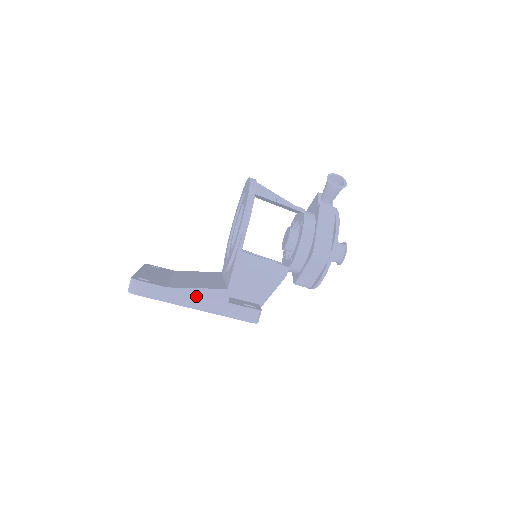
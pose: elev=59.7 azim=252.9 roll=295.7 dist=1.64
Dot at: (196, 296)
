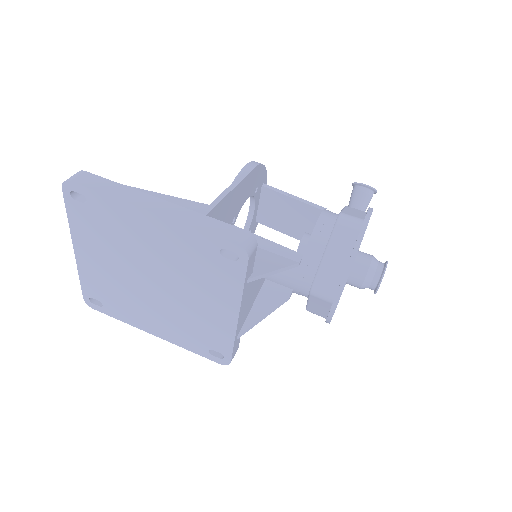
Dot at: (159, 200)
